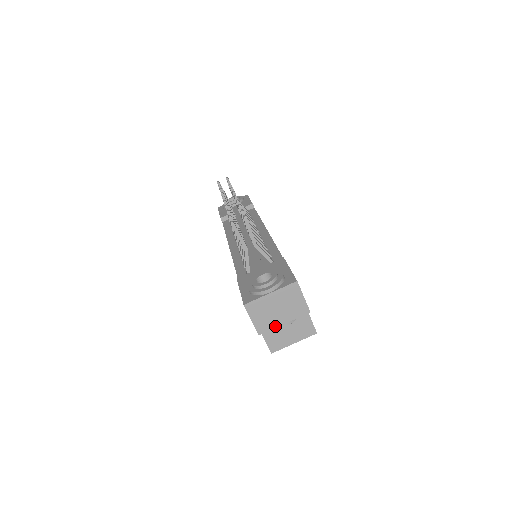
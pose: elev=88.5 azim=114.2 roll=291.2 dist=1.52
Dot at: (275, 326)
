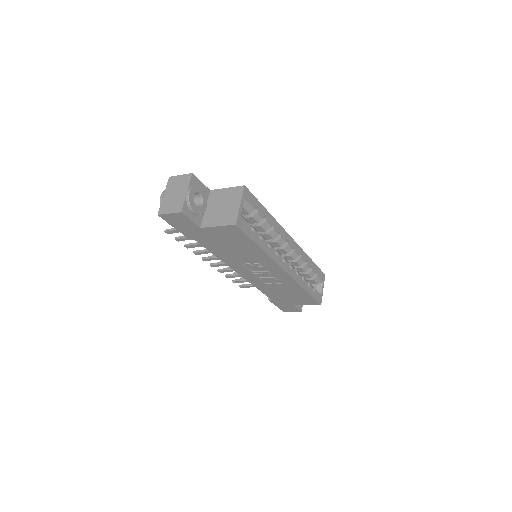
Dot at: (184, 199)
